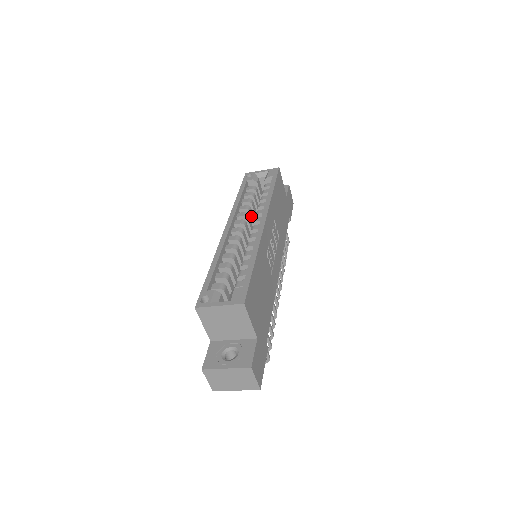
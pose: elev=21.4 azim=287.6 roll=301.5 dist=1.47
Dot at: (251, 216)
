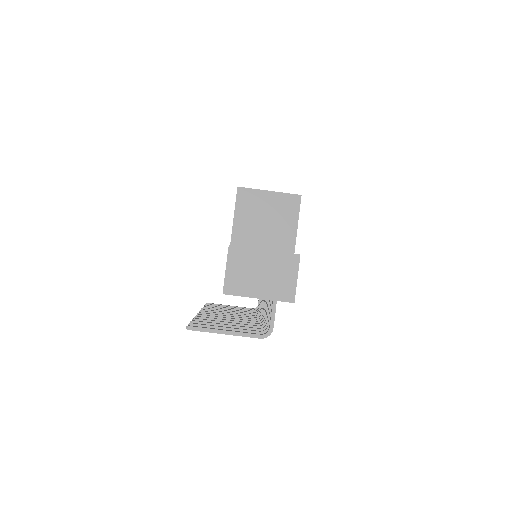
Dot at: occluded
